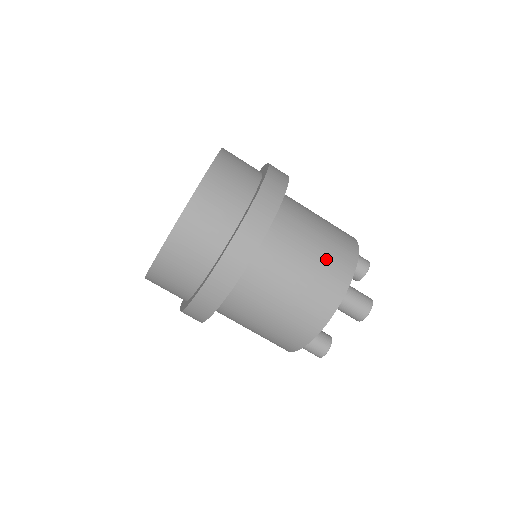
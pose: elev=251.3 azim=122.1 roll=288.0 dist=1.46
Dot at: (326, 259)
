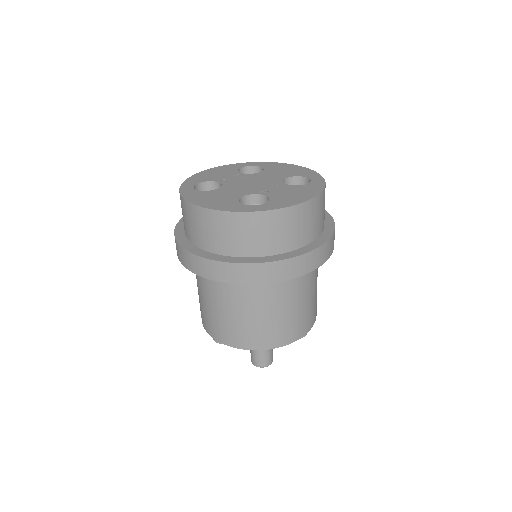
Dot at: (278, 324)
